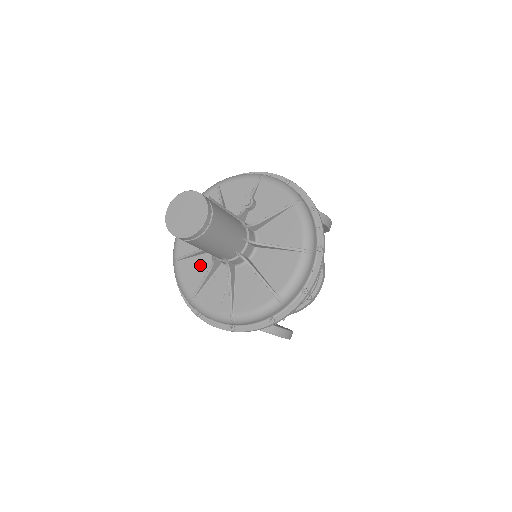
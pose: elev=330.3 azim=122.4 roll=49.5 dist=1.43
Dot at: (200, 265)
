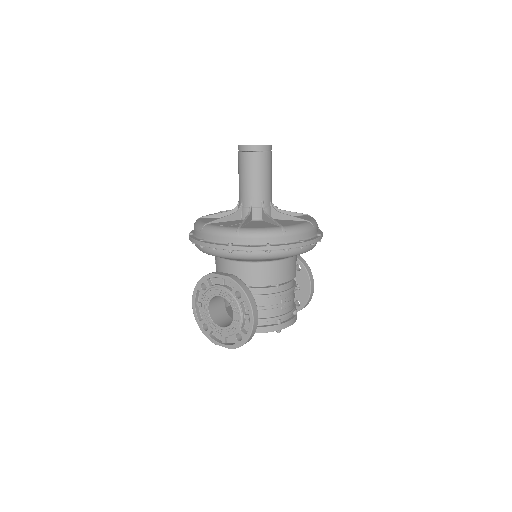
Dot at: occluded
